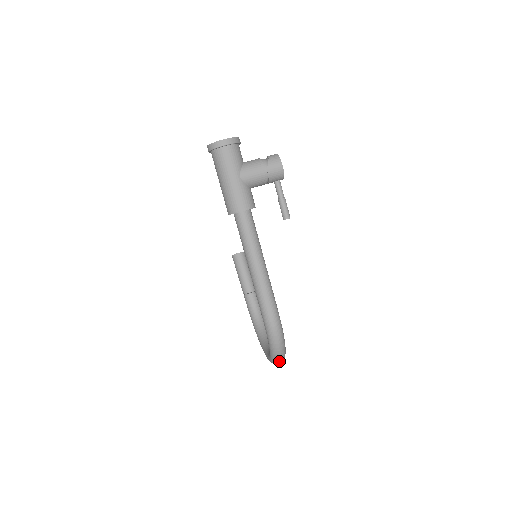
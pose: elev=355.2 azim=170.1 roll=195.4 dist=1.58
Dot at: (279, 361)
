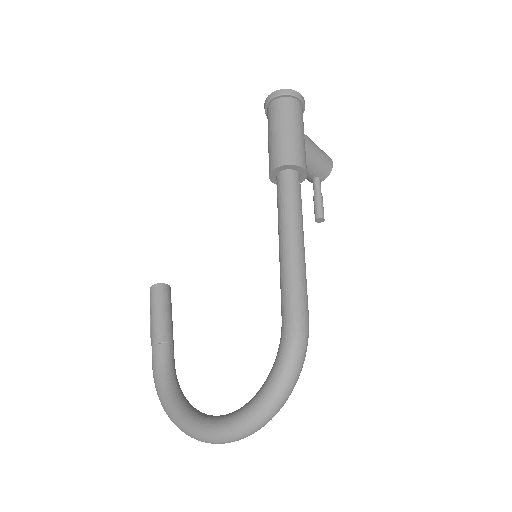
Dot at: (268, 418)
